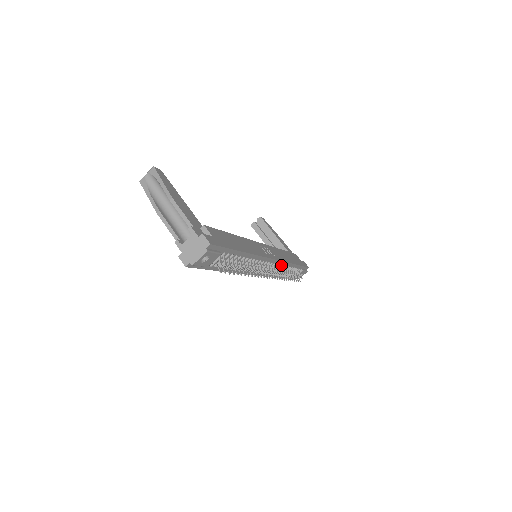
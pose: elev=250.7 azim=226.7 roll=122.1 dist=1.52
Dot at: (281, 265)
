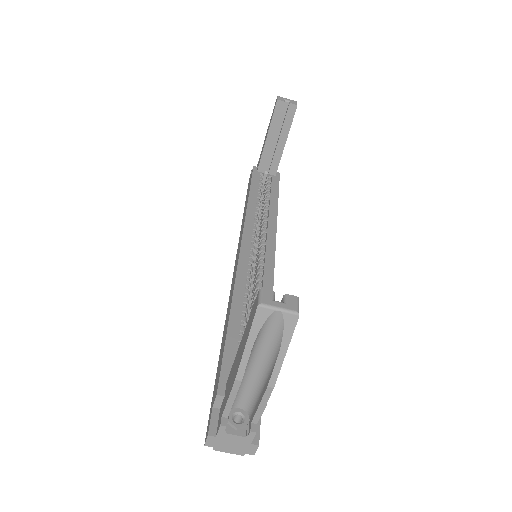
Dot at: occluded
